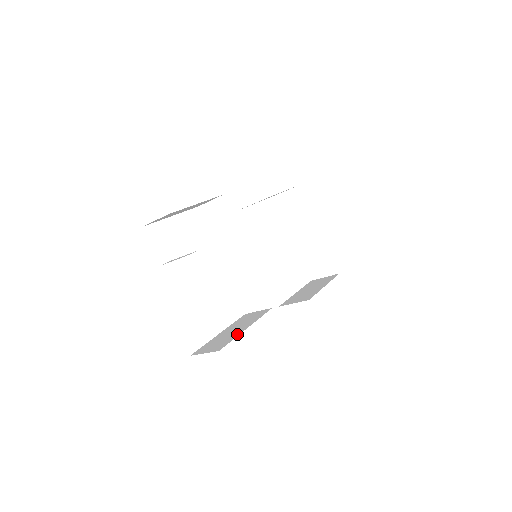
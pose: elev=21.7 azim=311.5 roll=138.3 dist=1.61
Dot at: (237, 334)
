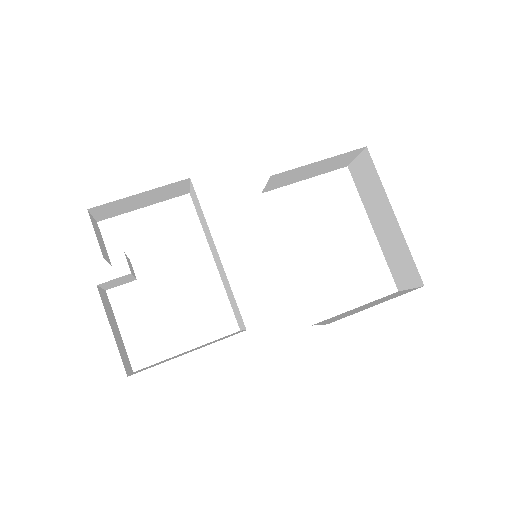
Dot at: occluded
